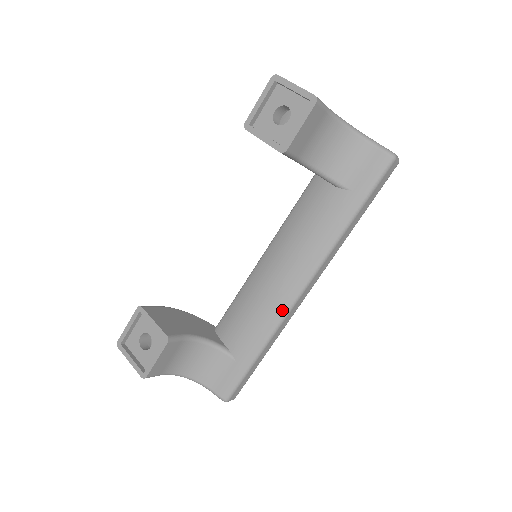
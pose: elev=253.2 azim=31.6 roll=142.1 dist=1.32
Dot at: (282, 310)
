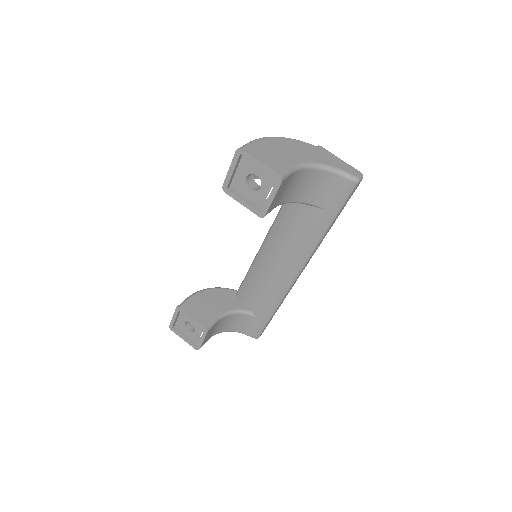
Dot at: (285, 288)
